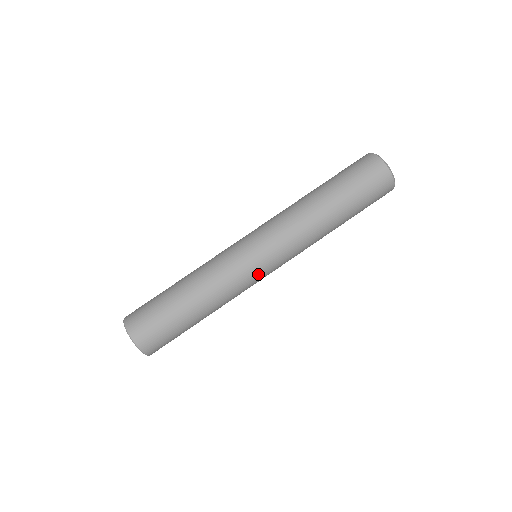
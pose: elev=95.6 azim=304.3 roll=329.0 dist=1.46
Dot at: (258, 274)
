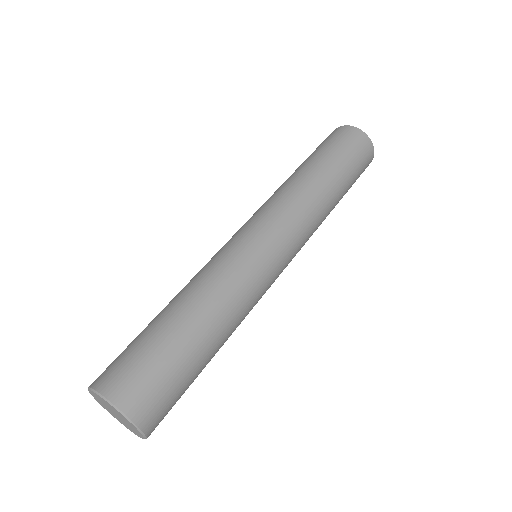
Dot at: (253, 248)
